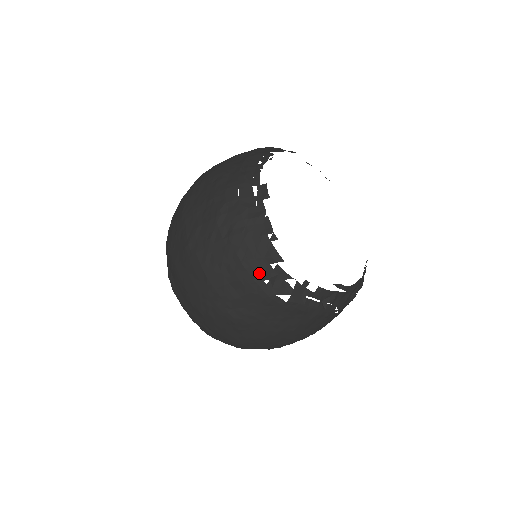
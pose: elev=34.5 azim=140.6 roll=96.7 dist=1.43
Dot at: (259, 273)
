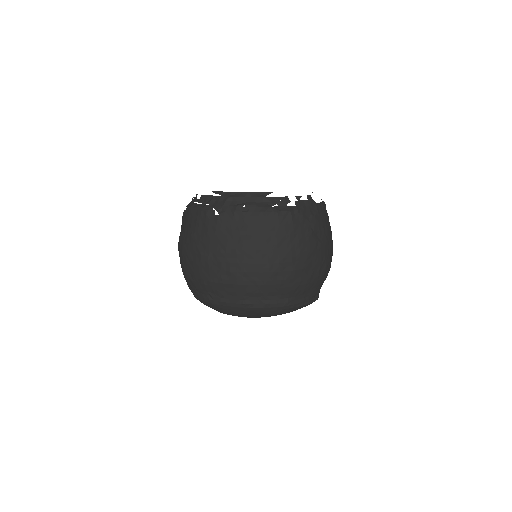
Dot at: occluded
